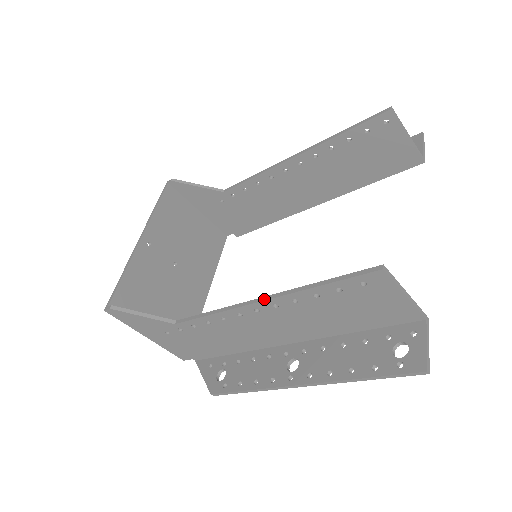
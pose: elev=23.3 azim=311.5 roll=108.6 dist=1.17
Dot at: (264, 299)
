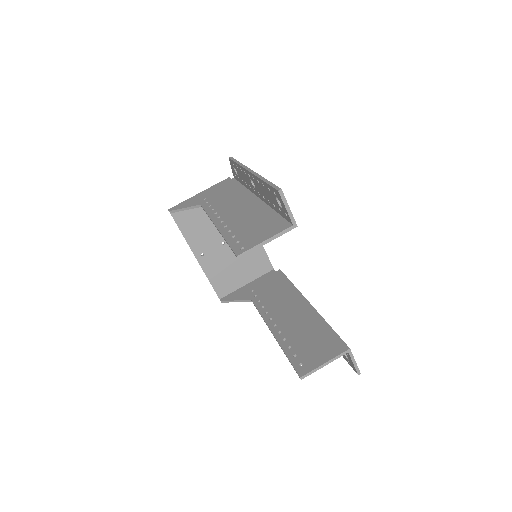
Dot at: occluded
